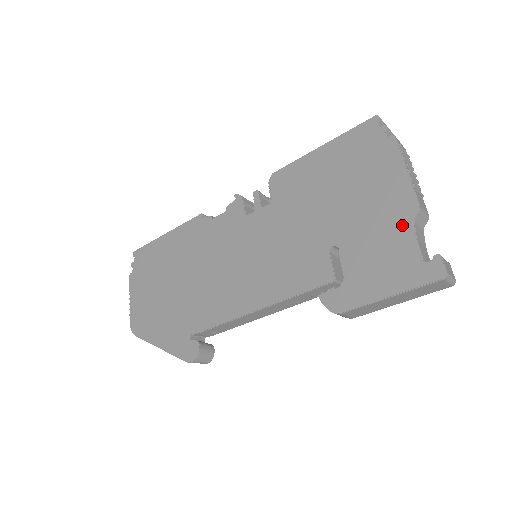
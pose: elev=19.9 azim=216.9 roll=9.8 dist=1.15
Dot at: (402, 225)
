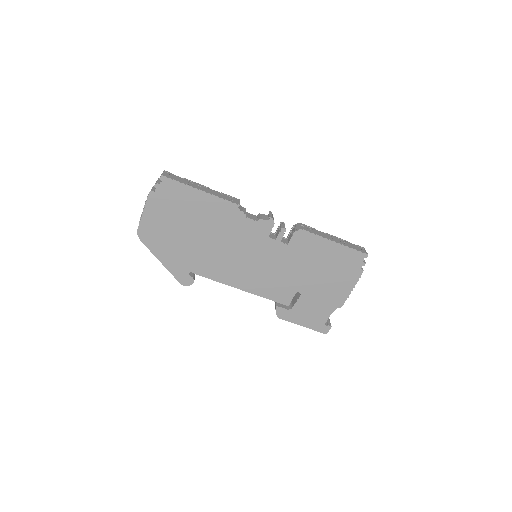
Dot at: (331, 308)
